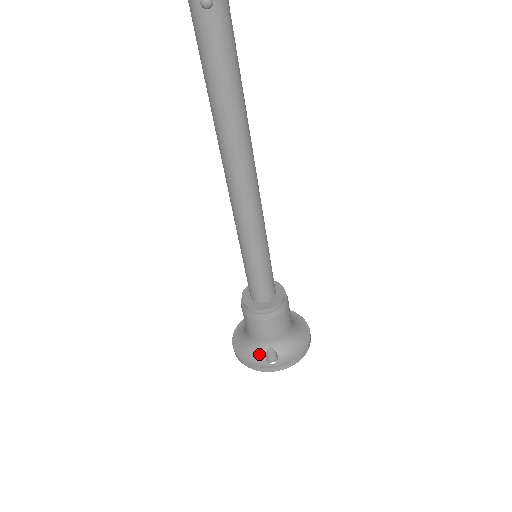
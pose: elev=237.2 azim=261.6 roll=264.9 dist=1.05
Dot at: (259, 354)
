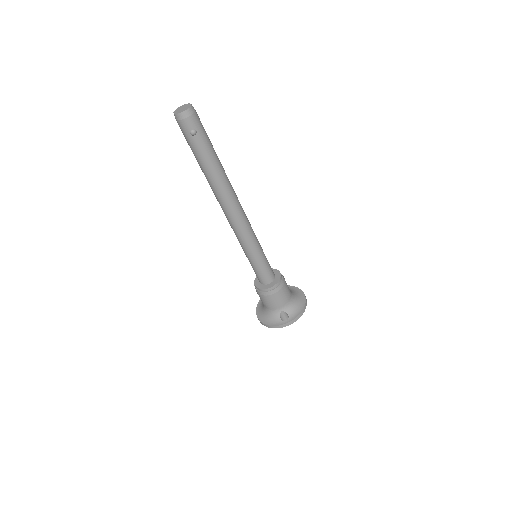
Dot at: (276, 318)
